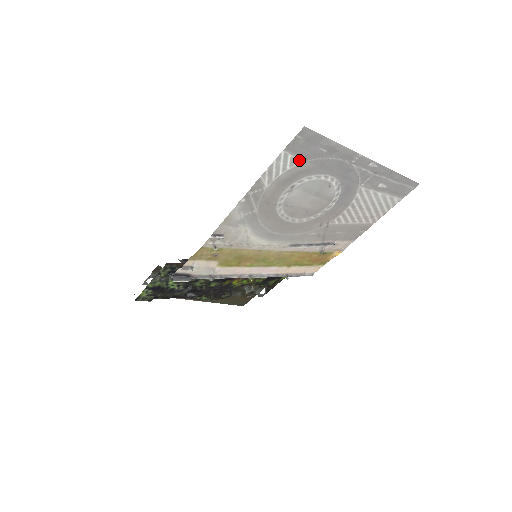
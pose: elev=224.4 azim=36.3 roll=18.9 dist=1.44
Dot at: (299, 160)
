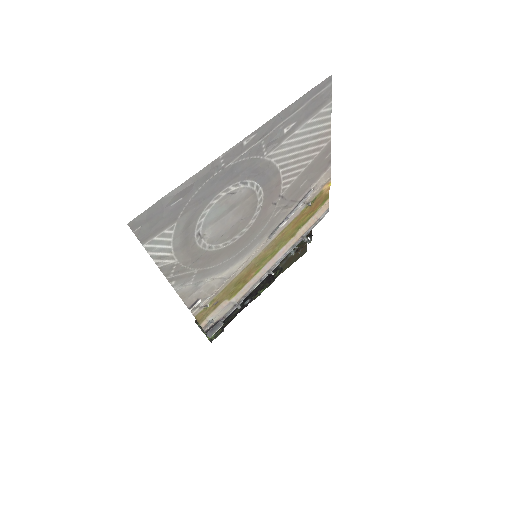
Dot at: (169, 228)
